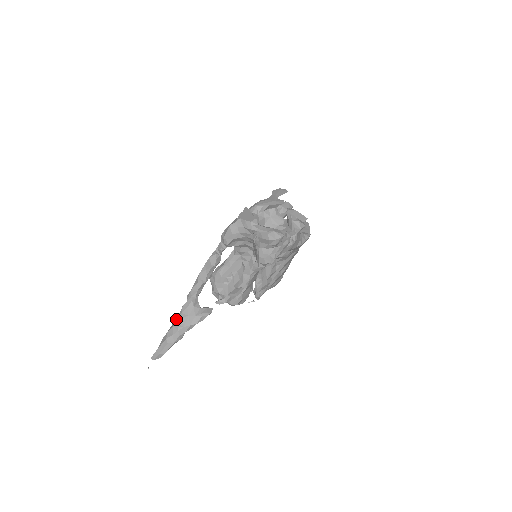
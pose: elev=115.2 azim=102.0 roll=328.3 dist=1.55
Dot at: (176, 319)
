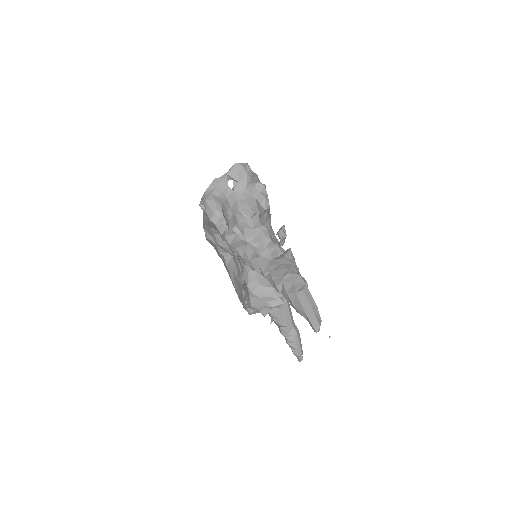
Dot at: (275, 279)
